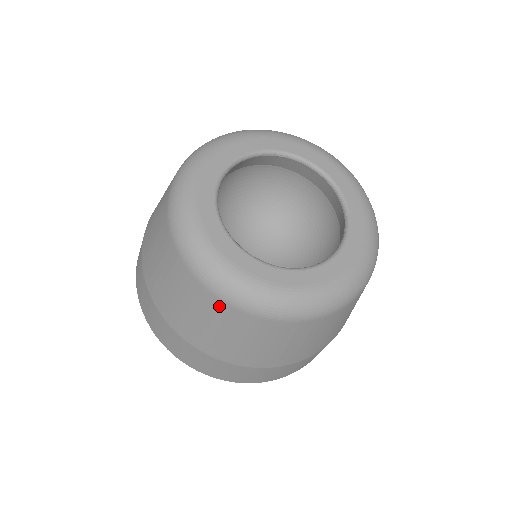
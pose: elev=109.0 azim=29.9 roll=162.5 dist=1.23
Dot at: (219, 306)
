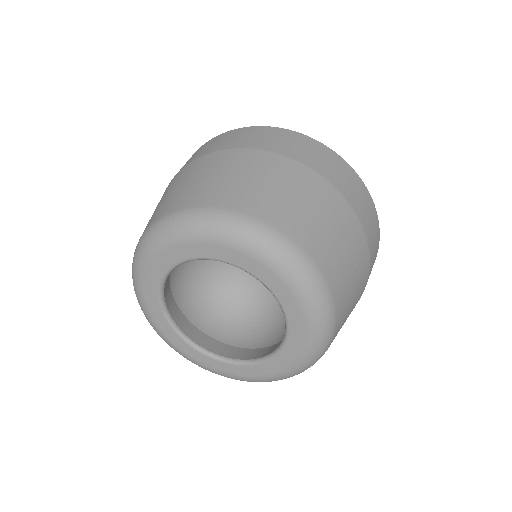
Dot at: occluded
